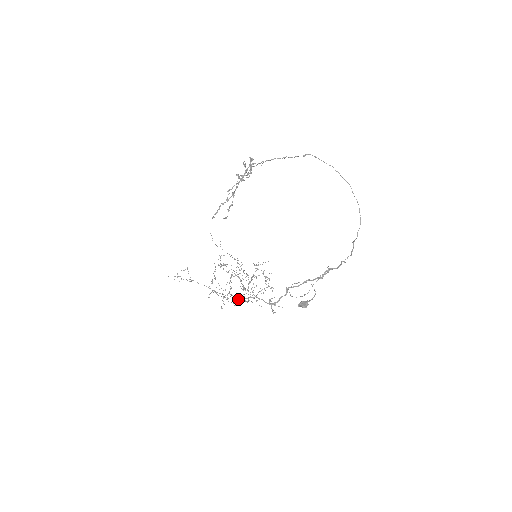
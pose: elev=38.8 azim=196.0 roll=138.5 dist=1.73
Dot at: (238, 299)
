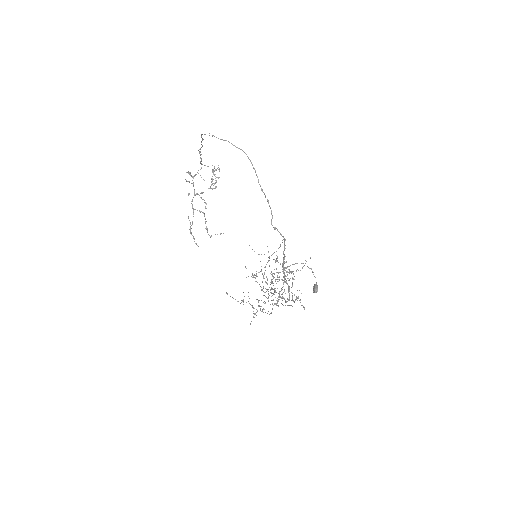
Dot at: occluded
